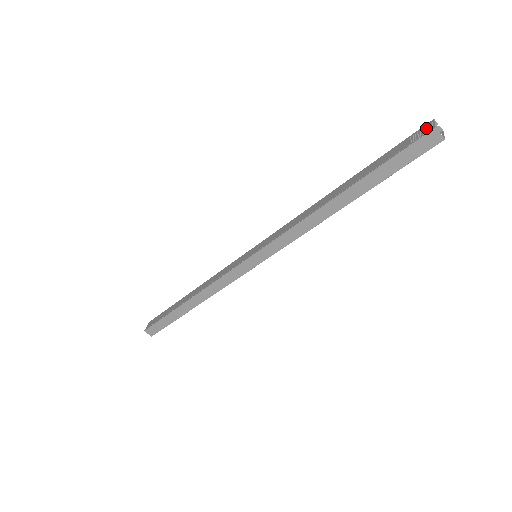
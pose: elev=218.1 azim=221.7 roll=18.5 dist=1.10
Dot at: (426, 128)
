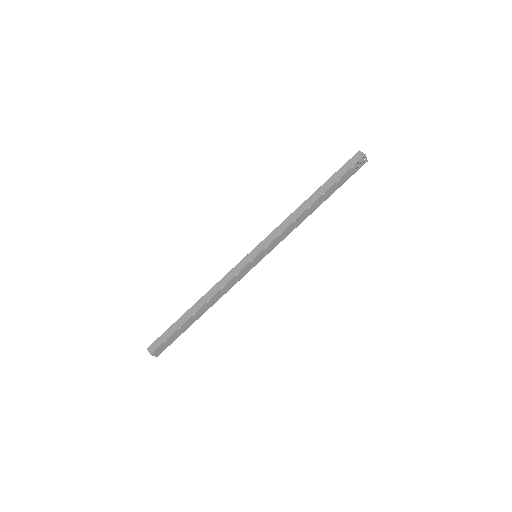
Dot at: occluded
